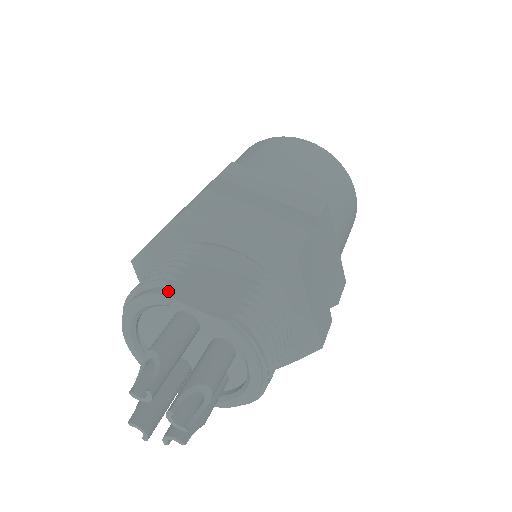
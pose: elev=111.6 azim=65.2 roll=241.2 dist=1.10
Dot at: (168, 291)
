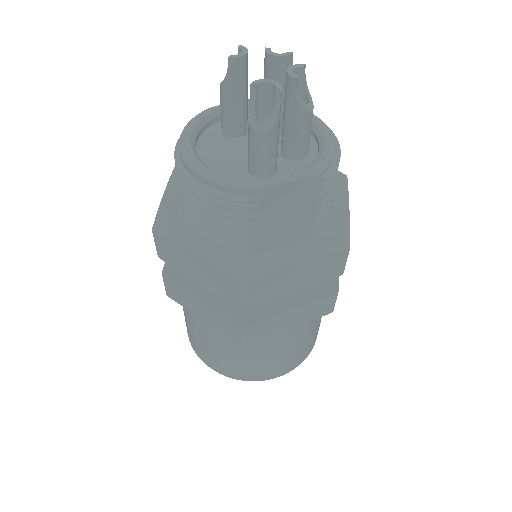
Dot at: (204, 113)
